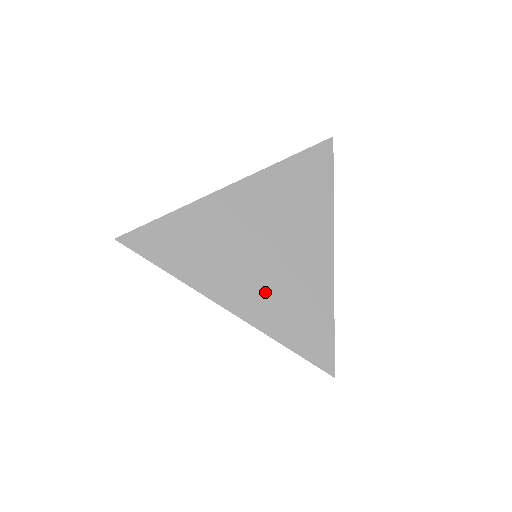
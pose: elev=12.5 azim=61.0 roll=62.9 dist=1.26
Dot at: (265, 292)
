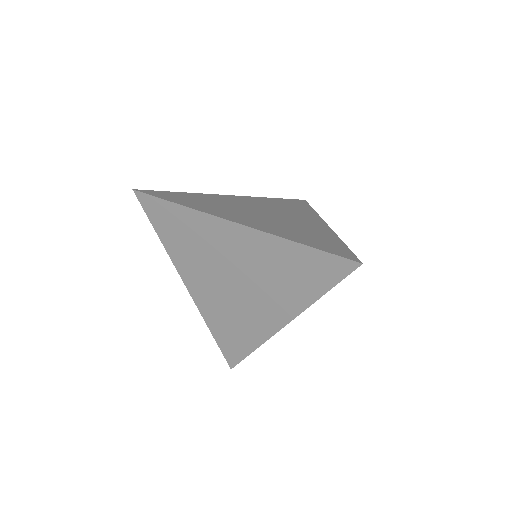
Dot at: (272, 224)
